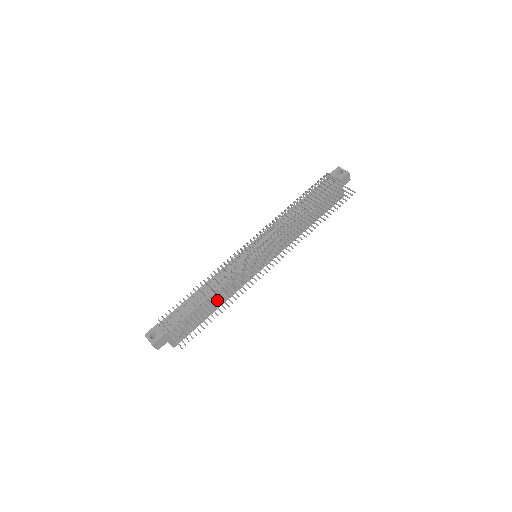
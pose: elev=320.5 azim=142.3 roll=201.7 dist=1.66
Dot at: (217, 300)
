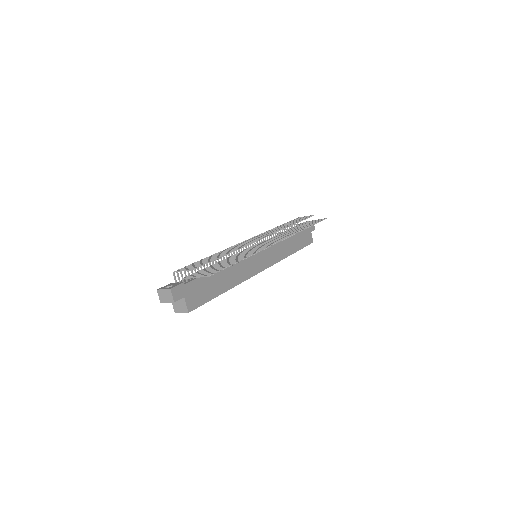
Dot at: (234, 258)
